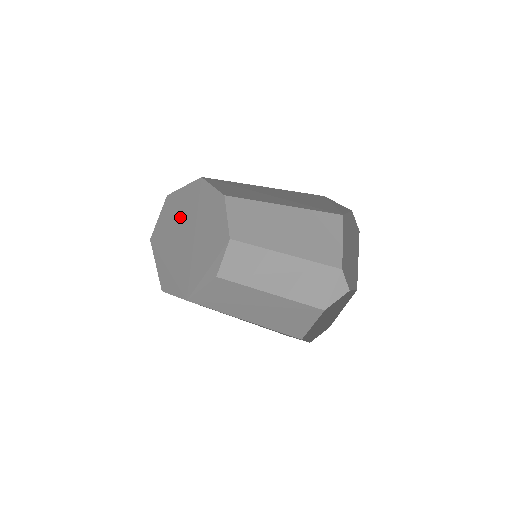
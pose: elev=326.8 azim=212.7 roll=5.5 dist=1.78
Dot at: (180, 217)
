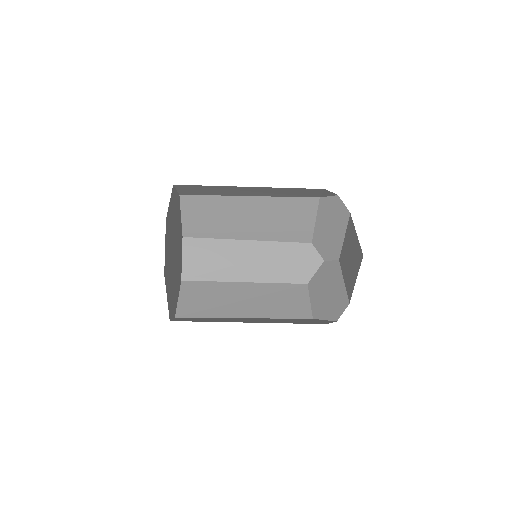
Dot at: (169, 237)
